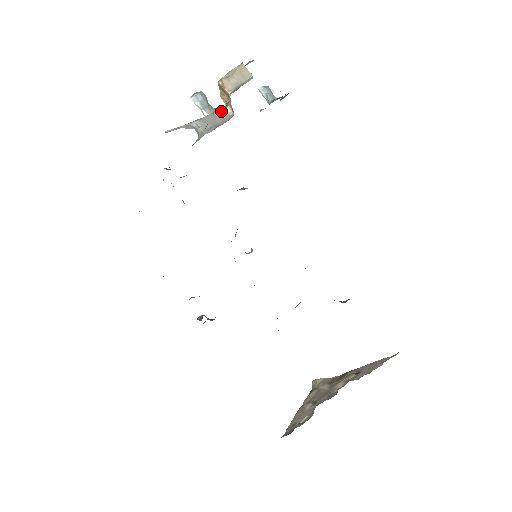
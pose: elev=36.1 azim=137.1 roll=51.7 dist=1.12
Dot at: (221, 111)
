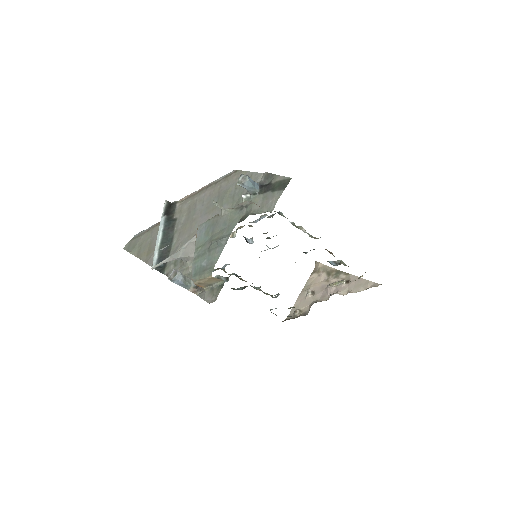
Dot at: occluded
